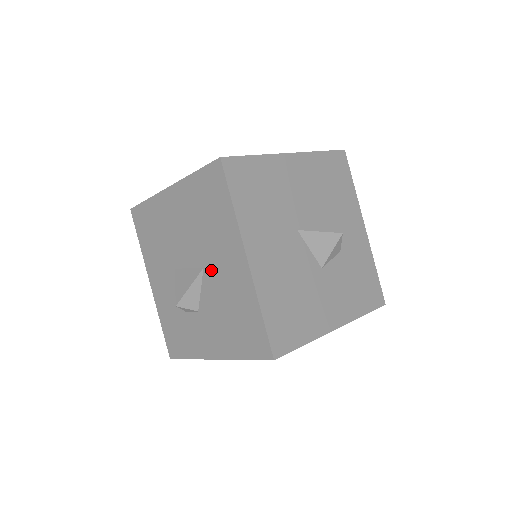
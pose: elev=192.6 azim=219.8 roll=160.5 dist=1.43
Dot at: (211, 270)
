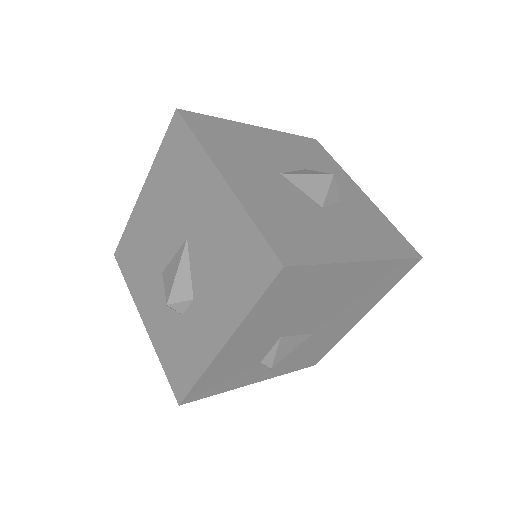
Dot at: (194, 231)
